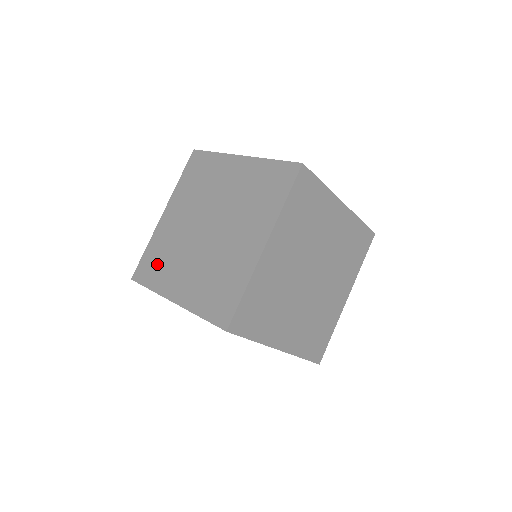
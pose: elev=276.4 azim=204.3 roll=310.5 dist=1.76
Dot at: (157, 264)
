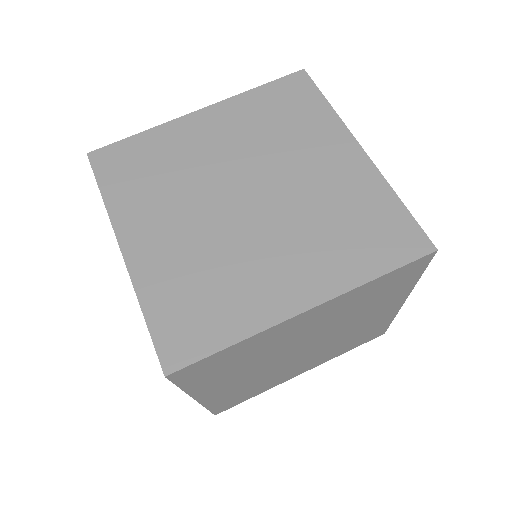
Dot at: occluded
